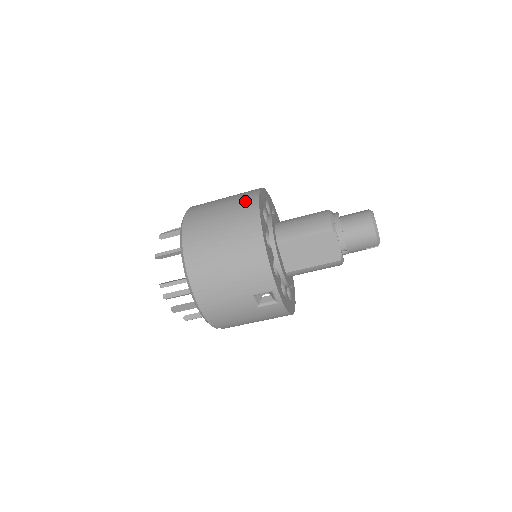
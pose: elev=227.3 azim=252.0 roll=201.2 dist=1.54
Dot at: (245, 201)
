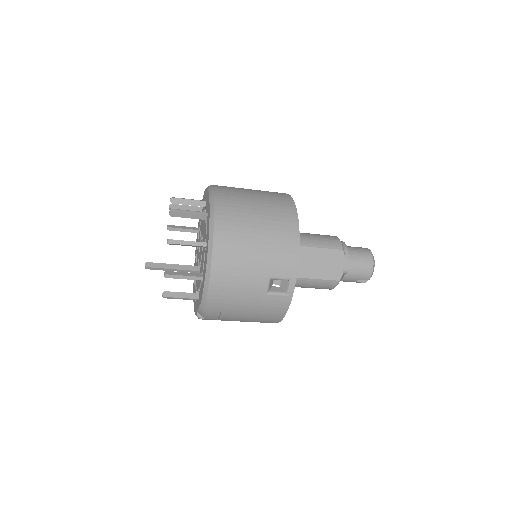
Dot at: (277, 194)
